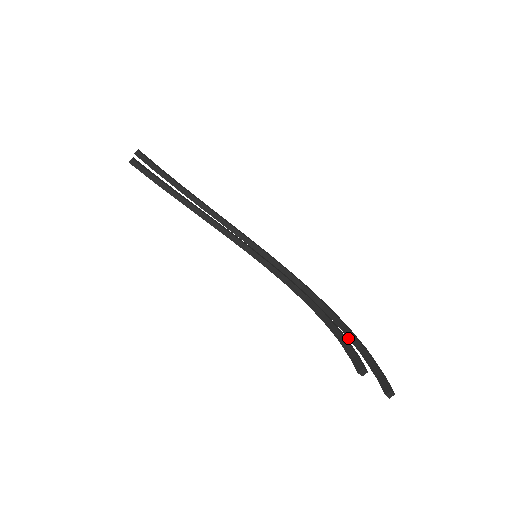
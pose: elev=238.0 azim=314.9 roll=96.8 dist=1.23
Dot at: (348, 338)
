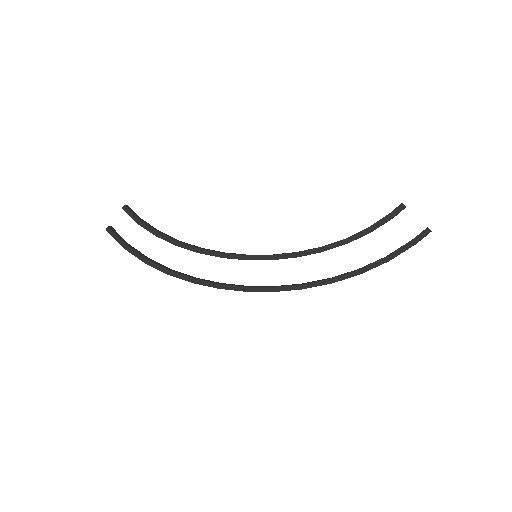
Dot at: (369, 264)
